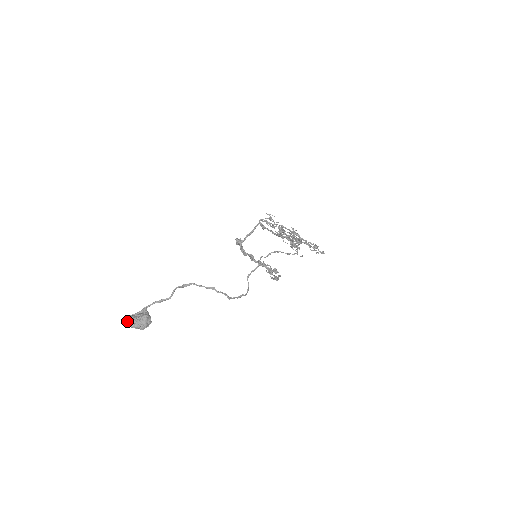
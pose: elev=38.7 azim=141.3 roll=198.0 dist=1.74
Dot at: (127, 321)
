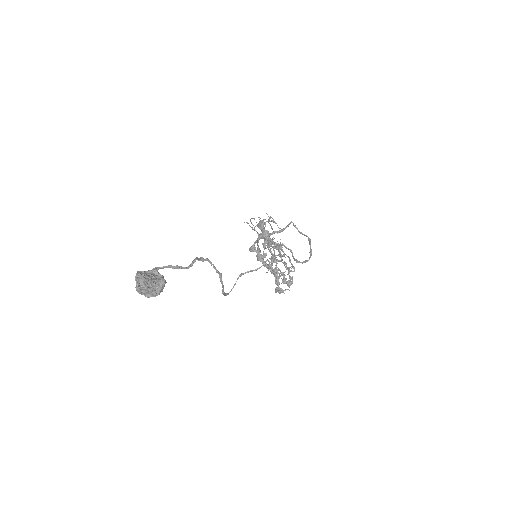
Dot at: (142, 279)
